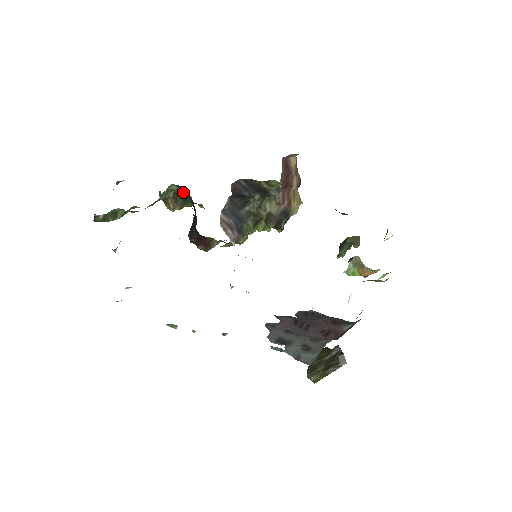
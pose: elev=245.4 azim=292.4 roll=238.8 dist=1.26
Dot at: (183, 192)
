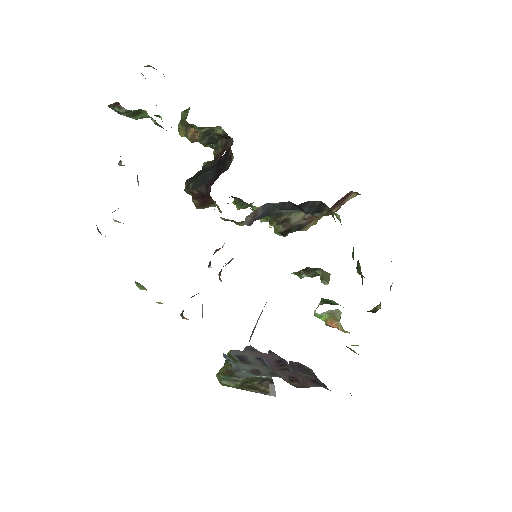
Dot at: (219, 137)
